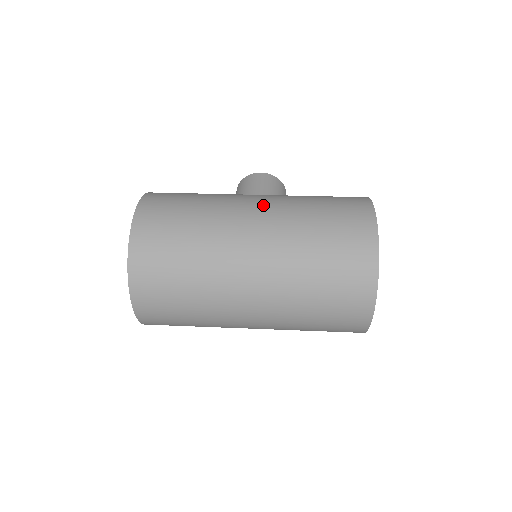
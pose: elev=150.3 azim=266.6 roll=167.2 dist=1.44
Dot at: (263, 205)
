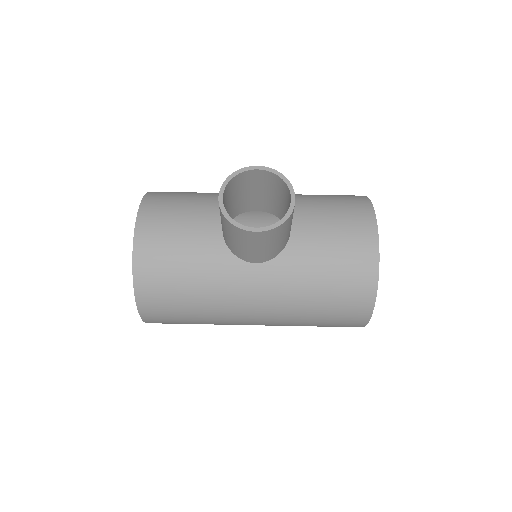
Dot at: (263, 322)
